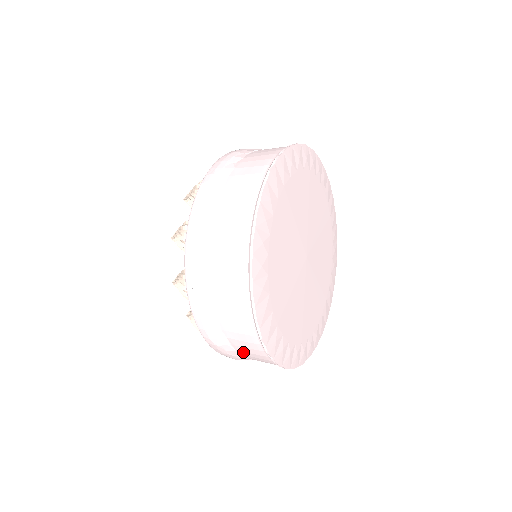
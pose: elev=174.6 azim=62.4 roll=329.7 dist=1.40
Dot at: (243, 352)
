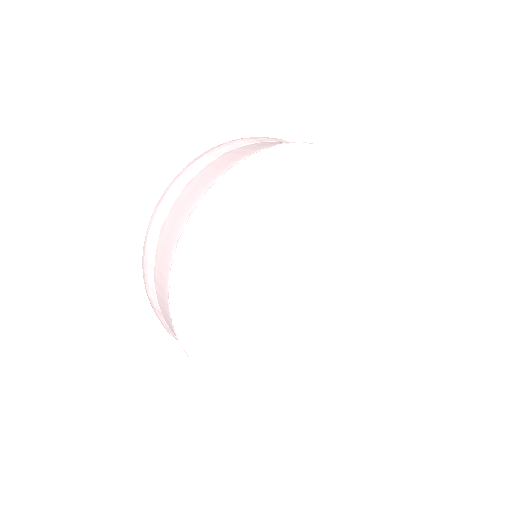
Dot at: occluded
